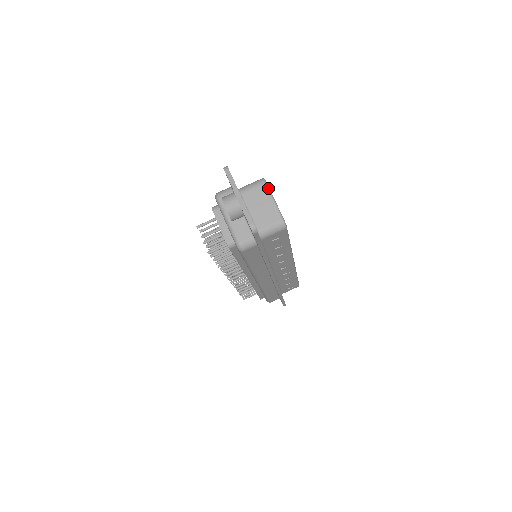
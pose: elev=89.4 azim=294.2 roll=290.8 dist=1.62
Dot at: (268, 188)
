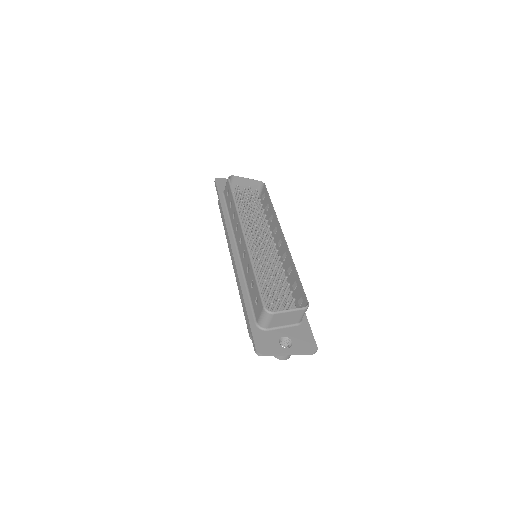
Dot at: (278, 313)
